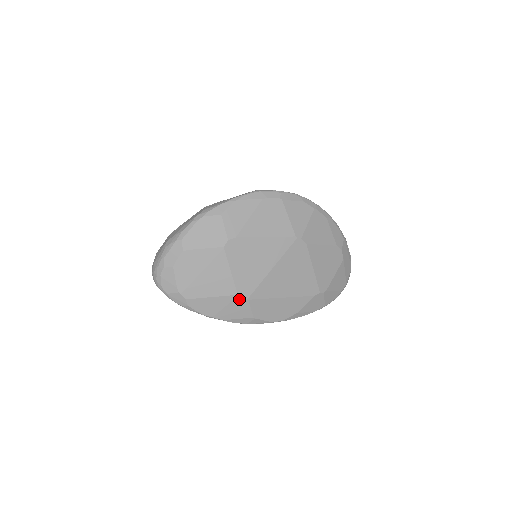
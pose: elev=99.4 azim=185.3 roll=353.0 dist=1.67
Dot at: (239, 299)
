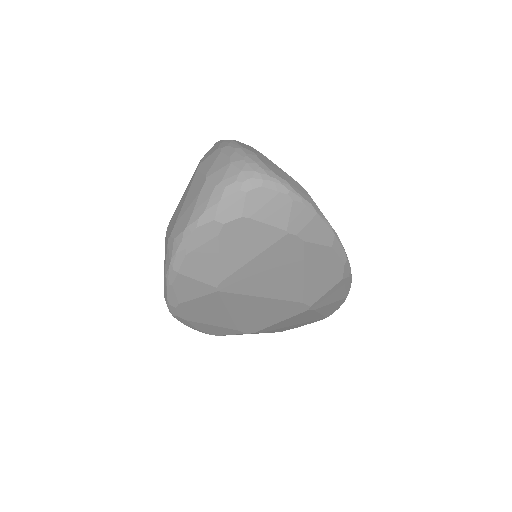
Dot at: occluded
